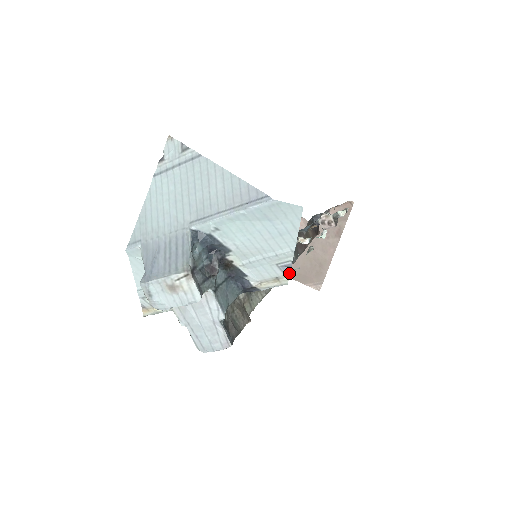
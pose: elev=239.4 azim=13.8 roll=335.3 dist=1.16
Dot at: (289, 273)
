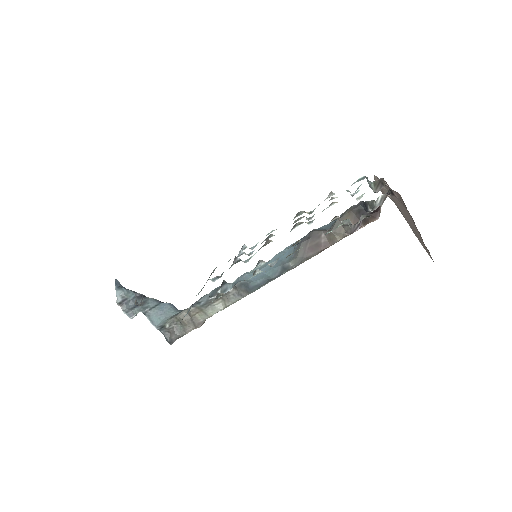
Dot at: occluded
